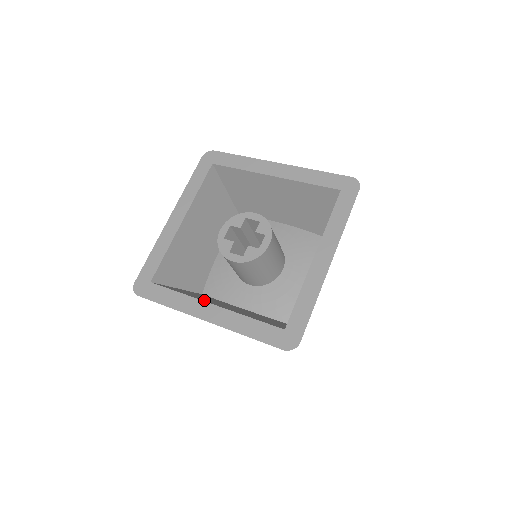
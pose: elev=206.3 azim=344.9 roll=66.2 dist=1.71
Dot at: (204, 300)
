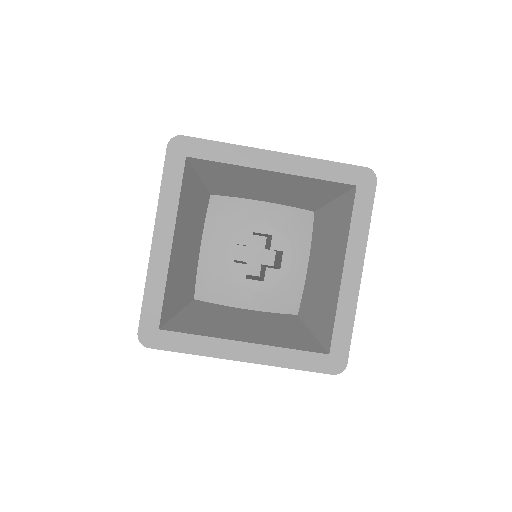
Dot at: (229, 335)
